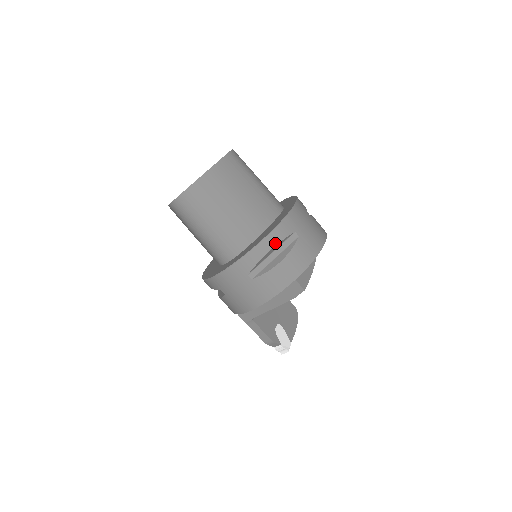
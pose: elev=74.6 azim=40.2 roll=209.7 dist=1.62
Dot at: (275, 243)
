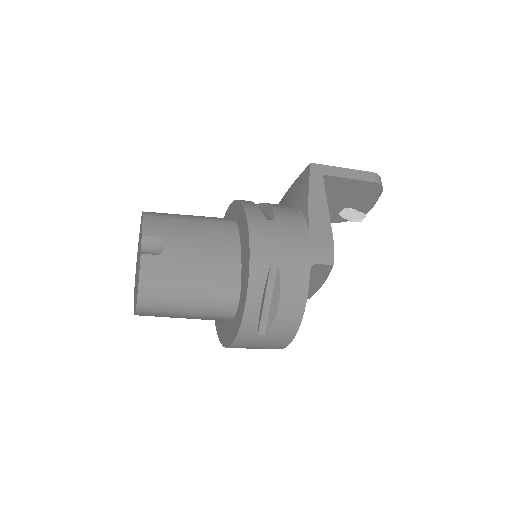
Dot at: occluded
